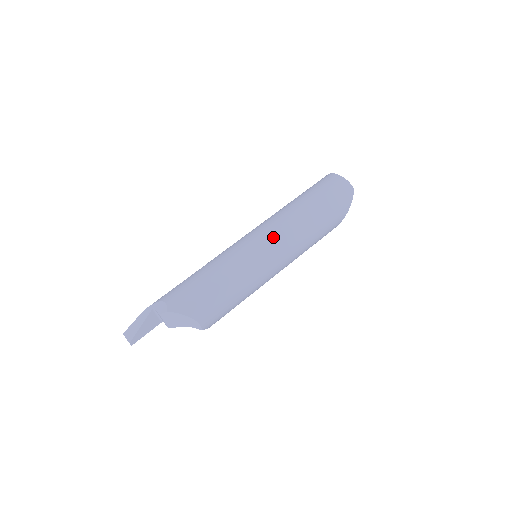
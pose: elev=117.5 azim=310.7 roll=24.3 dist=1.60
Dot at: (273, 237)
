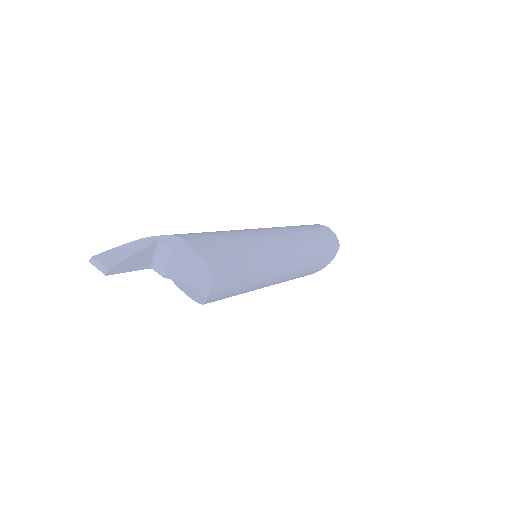
Dot at: (288, 242)
